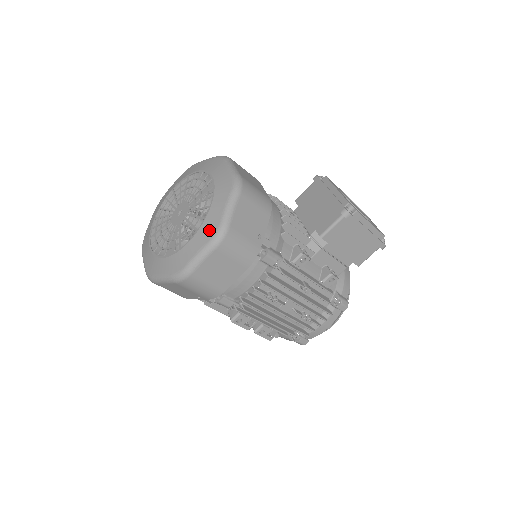
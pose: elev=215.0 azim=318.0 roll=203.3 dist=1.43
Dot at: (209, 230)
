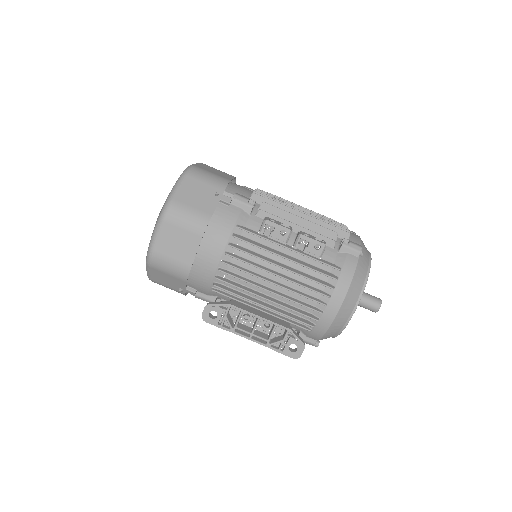
Dot at: occluded
